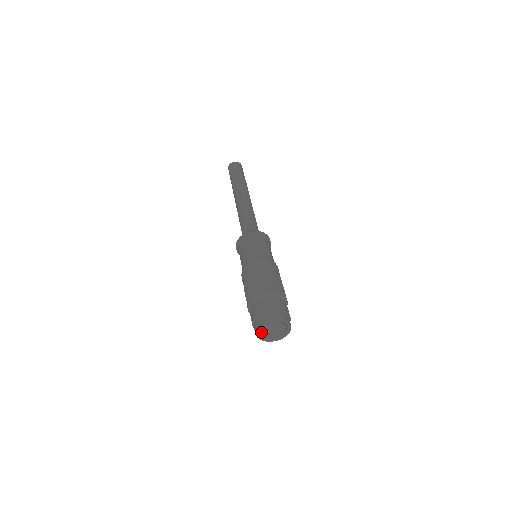
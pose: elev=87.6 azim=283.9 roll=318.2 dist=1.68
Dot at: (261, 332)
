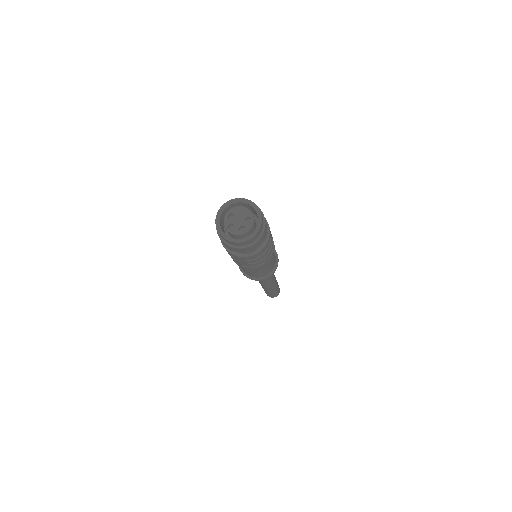
Dot at: (222, 228)
